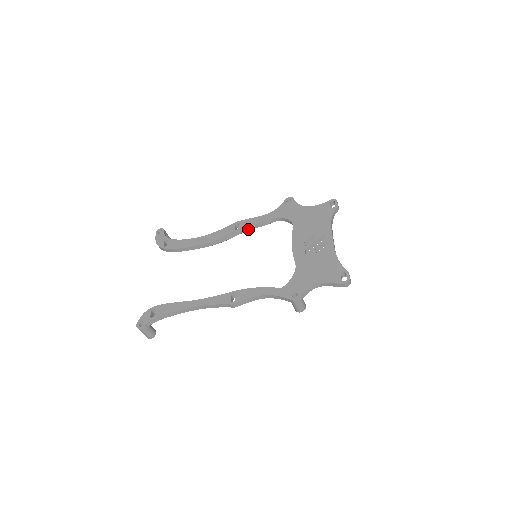
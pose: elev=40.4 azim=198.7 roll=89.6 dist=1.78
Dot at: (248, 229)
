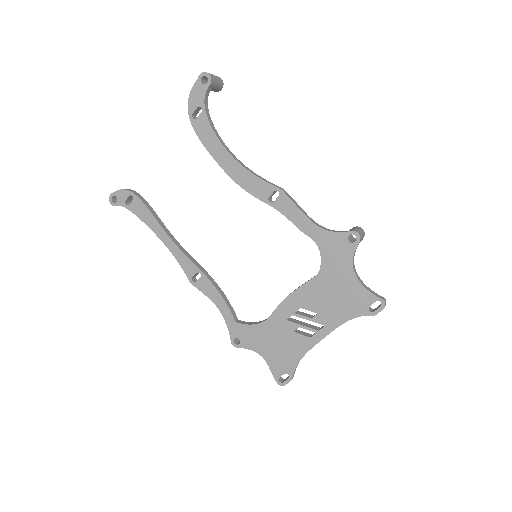
Dot at: (283, 212)
